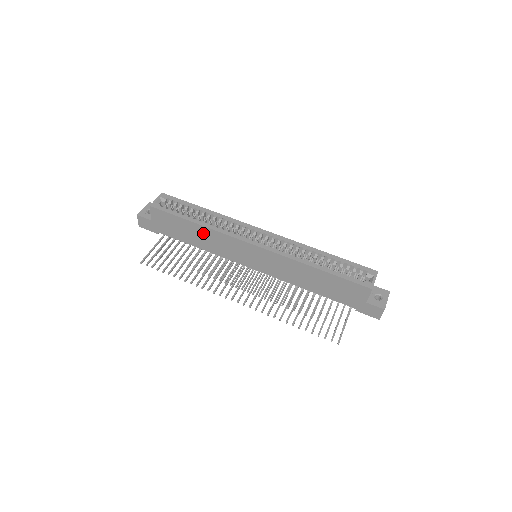
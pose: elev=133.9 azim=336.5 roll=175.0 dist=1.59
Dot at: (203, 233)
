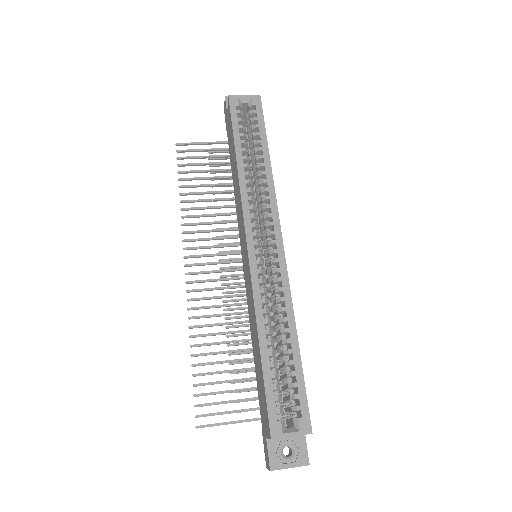
Dot at: occluded
